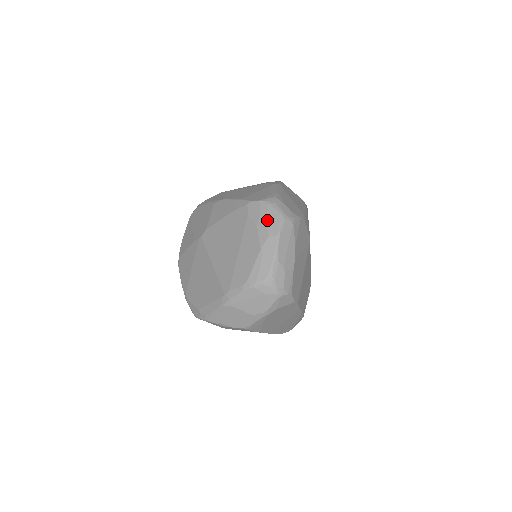
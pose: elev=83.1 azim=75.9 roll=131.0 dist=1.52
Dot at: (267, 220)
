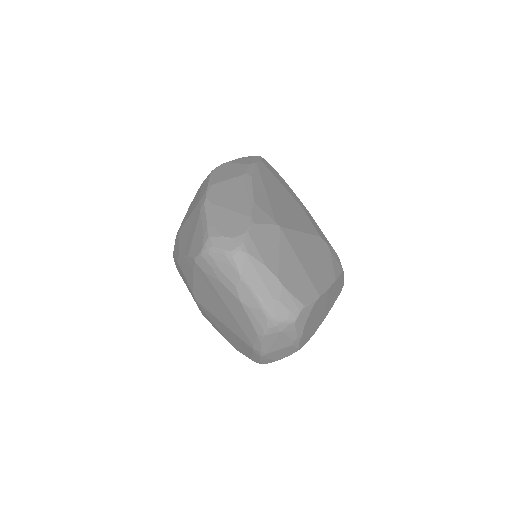
Dot at: (221, 270)
